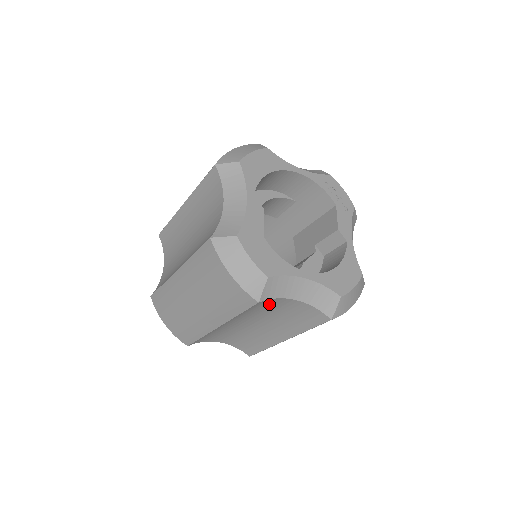
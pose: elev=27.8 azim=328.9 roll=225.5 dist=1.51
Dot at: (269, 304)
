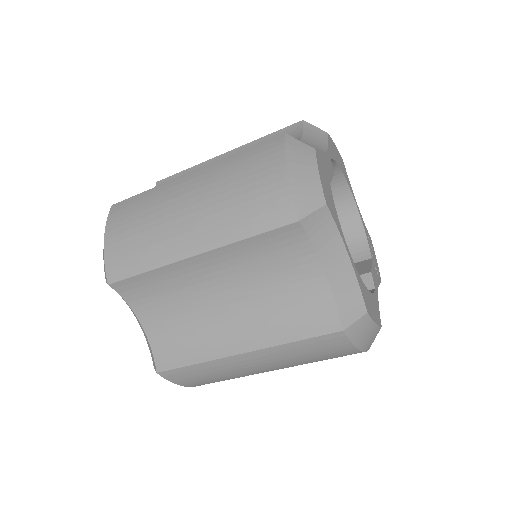
Dot at: (289, 255)
